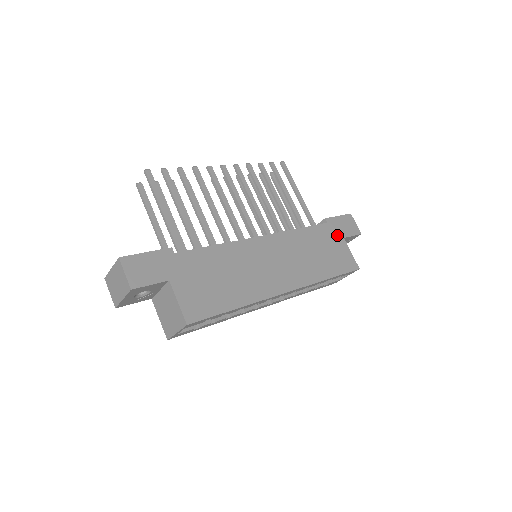
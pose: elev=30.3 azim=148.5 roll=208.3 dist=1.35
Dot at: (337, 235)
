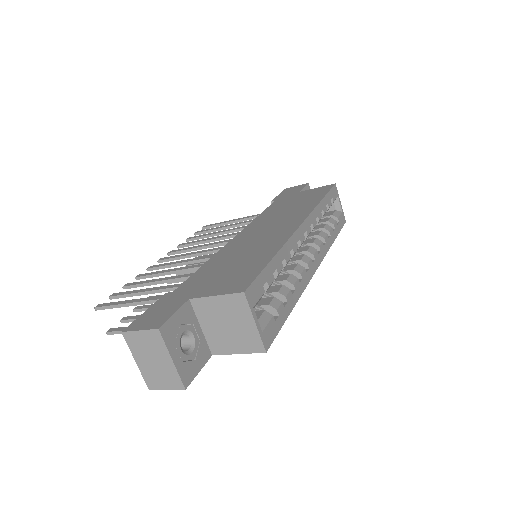
Dot at: (292, 195)
